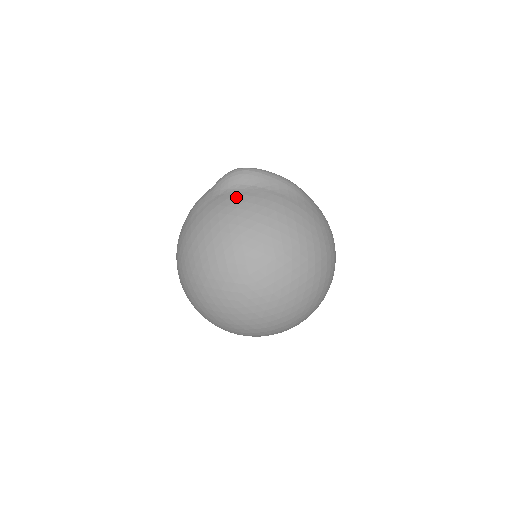
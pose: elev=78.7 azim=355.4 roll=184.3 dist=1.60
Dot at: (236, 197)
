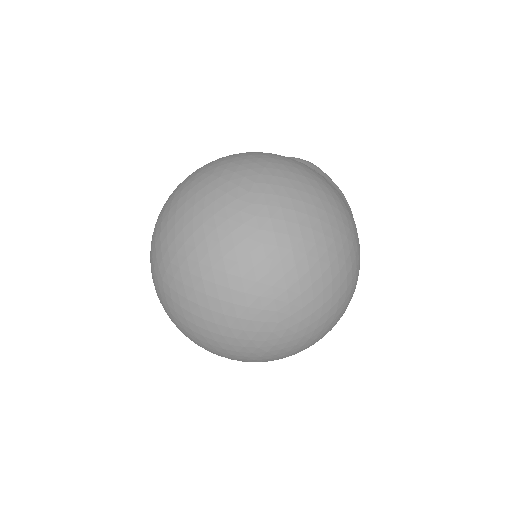
Dot at: occluded
